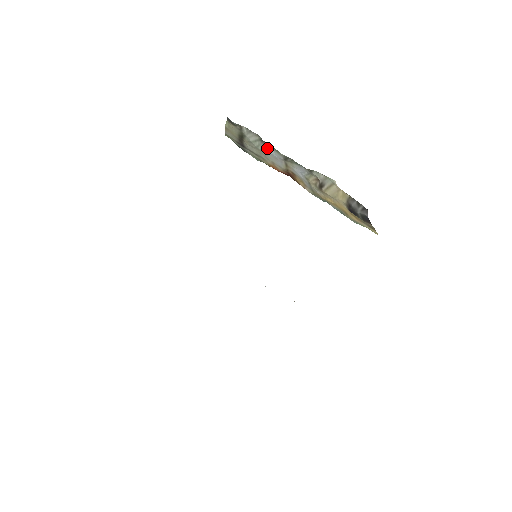
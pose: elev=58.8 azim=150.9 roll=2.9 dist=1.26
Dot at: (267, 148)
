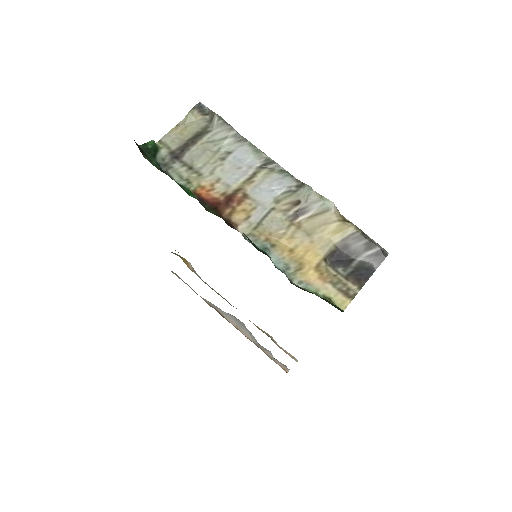
Dot at: (239, 149)
